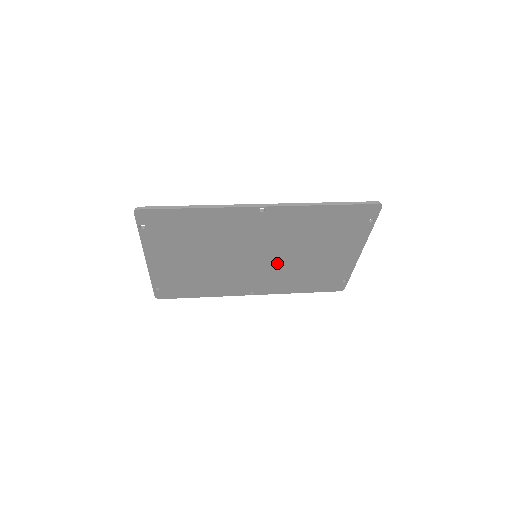
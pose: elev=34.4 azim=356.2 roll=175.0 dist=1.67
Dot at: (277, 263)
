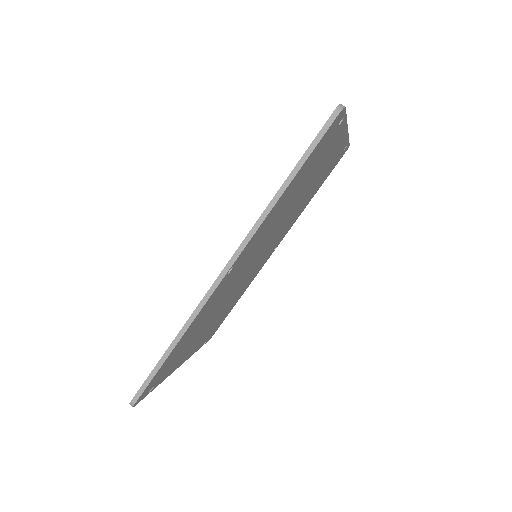
Dot at: (278, 231)
